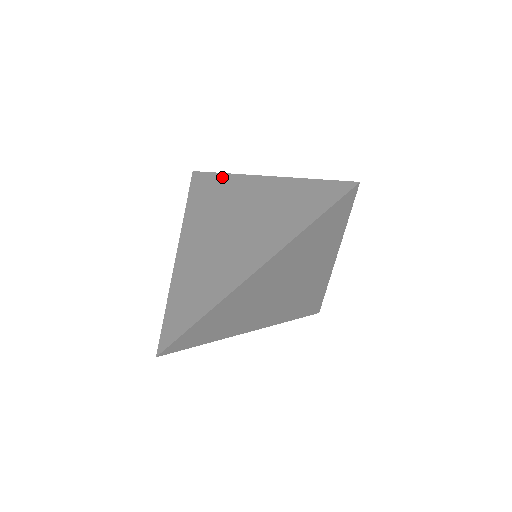
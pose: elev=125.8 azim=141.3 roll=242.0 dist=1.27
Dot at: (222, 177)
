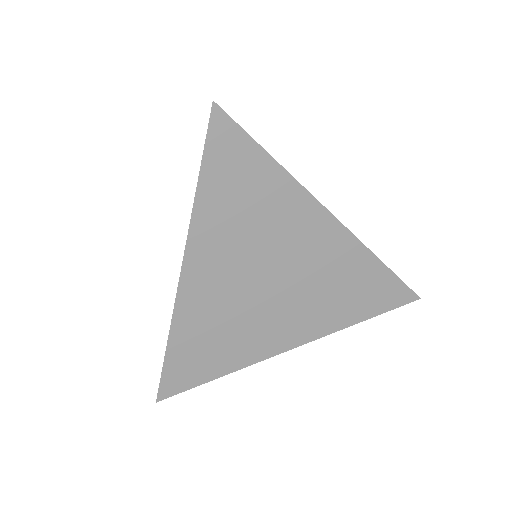
Dot at: (274, 171)
